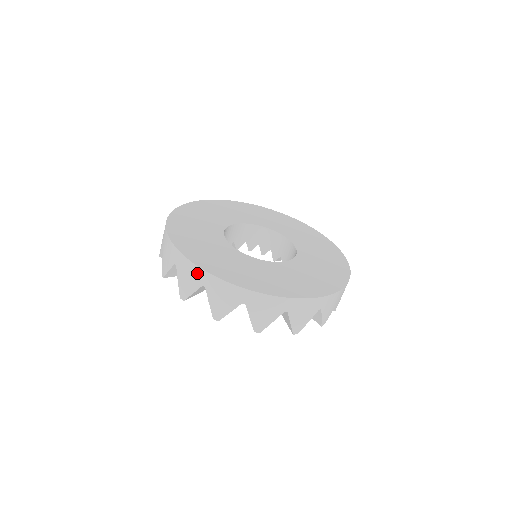
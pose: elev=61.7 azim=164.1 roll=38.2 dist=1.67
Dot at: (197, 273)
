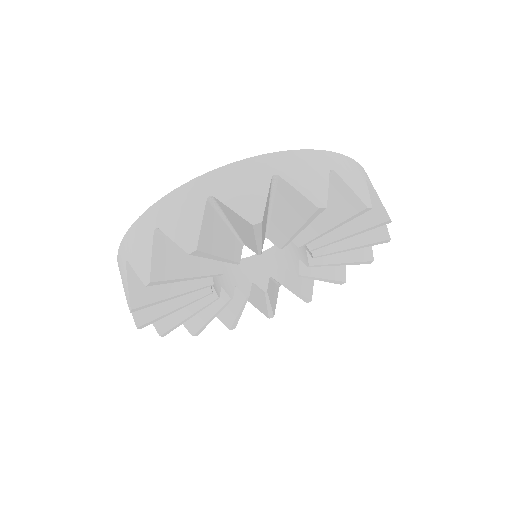
Dot at: (253, 166)
